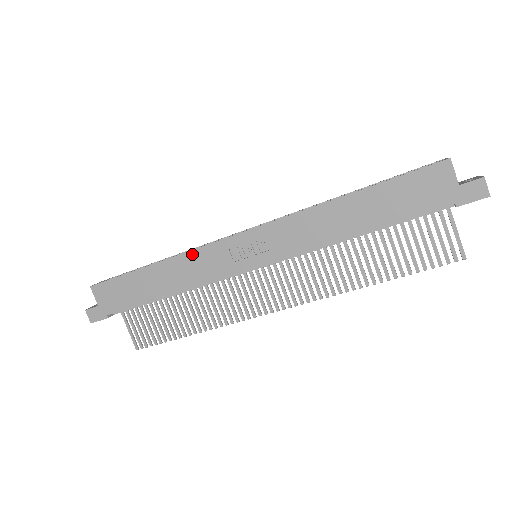
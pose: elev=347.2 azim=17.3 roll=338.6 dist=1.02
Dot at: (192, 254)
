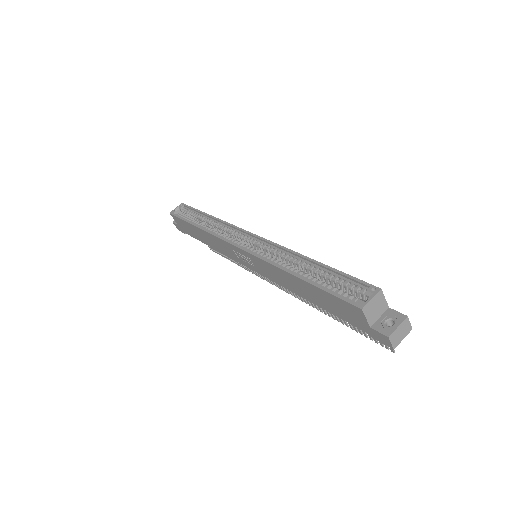
Dot at: (214, 237)
